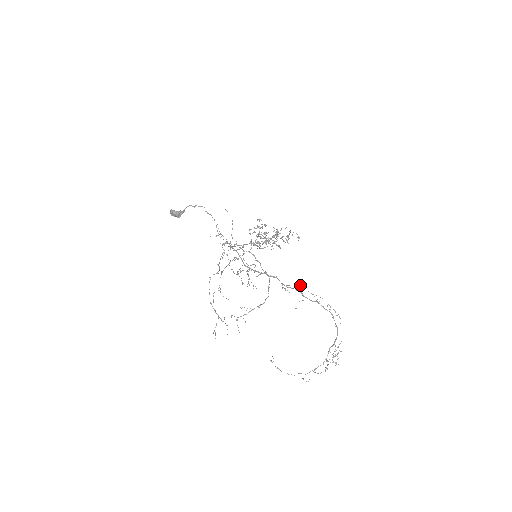
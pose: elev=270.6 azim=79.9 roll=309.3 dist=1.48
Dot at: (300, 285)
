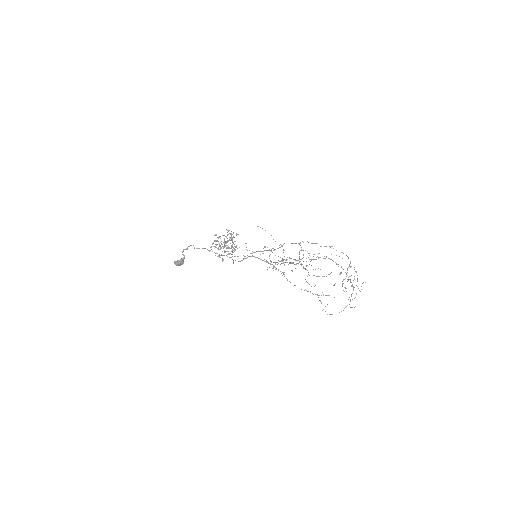
Dot at: occluded
